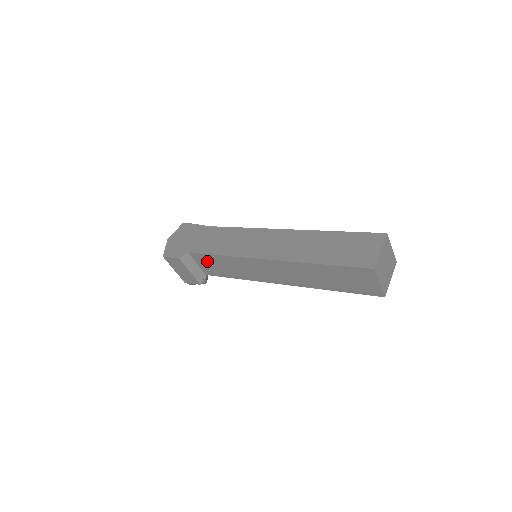
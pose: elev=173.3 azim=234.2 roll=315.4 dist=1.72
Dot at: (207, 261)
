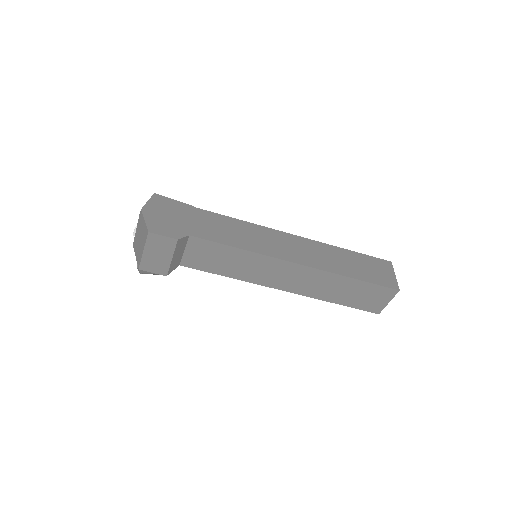
Dot at: (207, 250)
